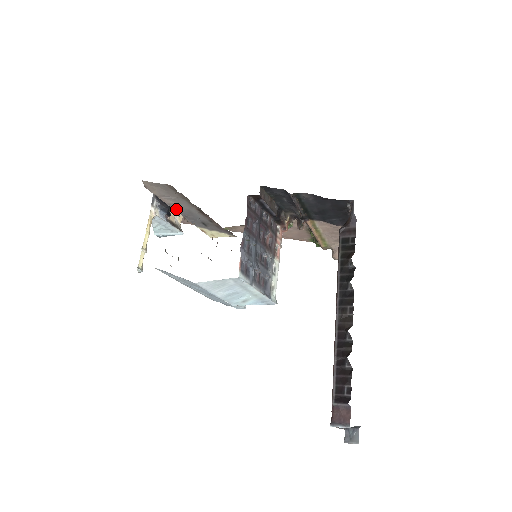
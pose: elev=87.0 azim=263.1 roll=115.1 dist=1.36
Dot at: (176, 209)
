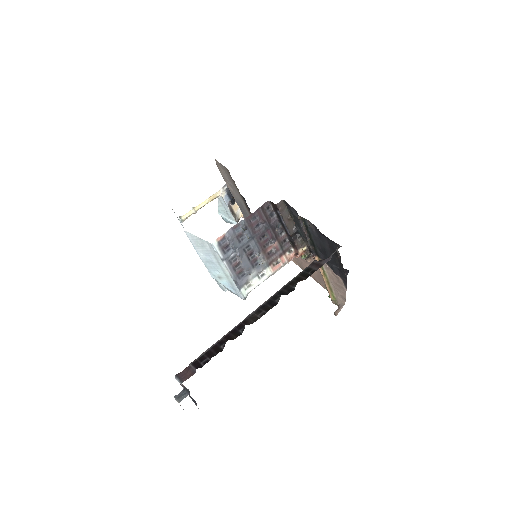
Dot at: (235, 198)
